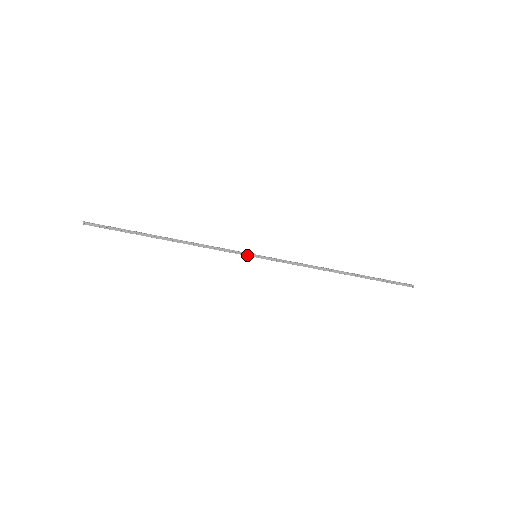
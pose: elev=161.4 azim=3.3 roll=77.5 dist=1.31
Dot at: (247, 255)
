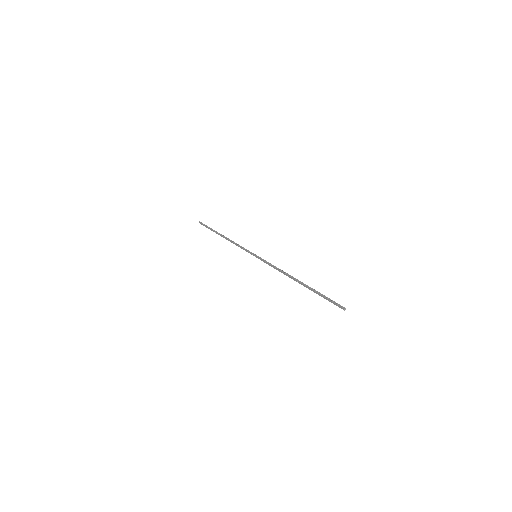
Dot at: (252, 254)
